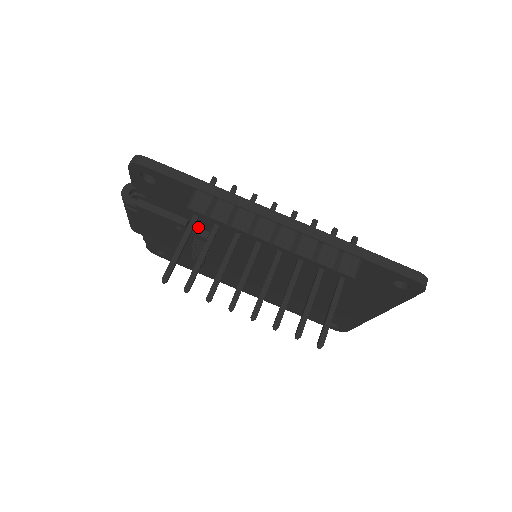
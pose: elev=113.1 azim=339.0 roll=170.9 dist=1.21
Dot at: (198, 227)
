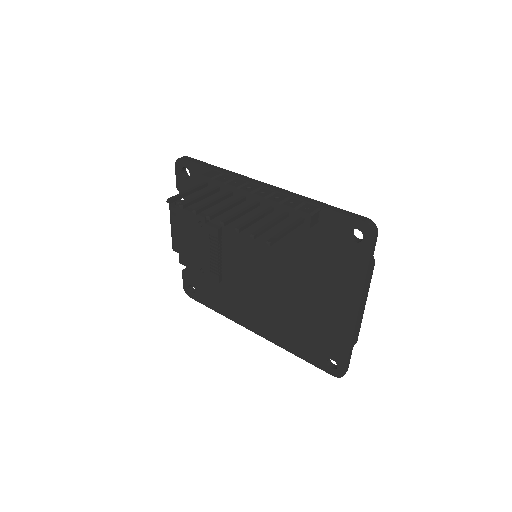
Dot at: (215, 224)
